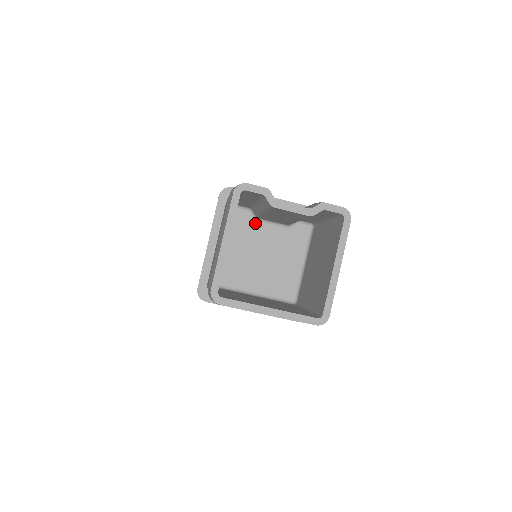
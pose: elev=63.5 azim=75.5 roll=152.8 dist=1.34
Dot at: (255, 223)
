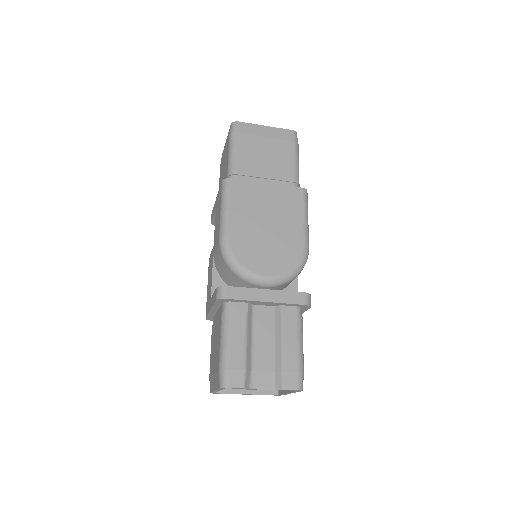
Dot at: occluded
